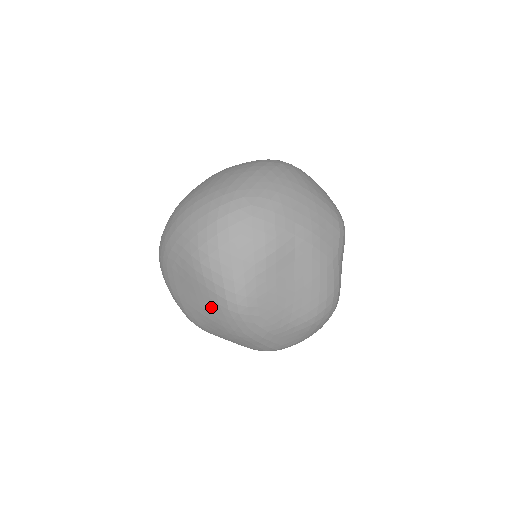
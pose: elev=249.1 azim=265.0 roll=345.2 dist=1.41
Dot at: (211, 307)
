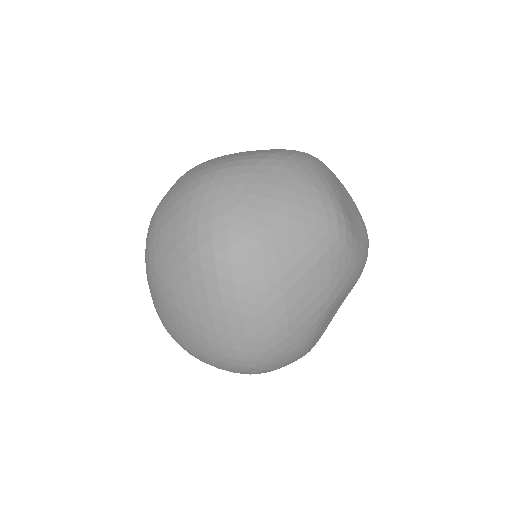
Dot at: occluded
